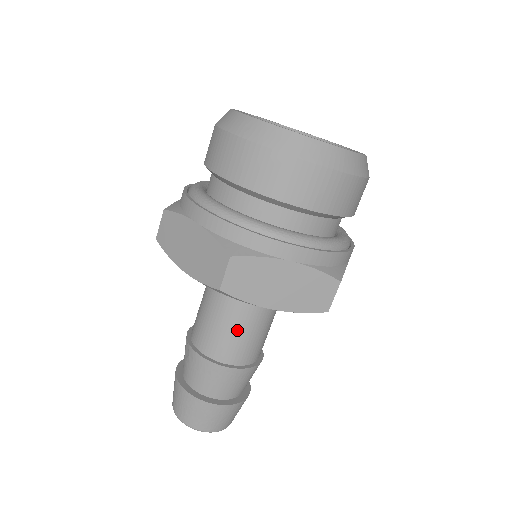
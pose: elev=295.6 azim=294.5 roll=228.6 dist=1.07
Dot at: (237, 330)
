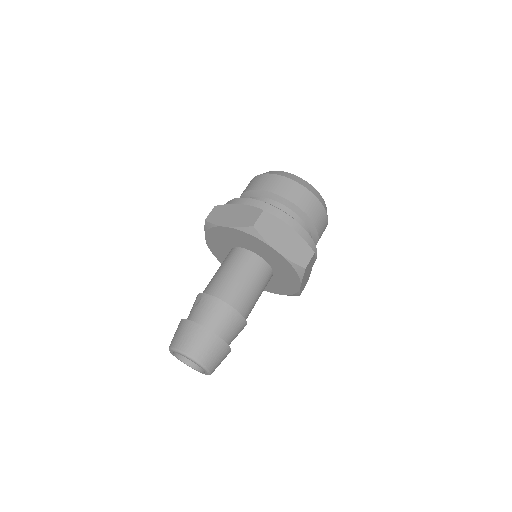
Dot at: (242, 283)
